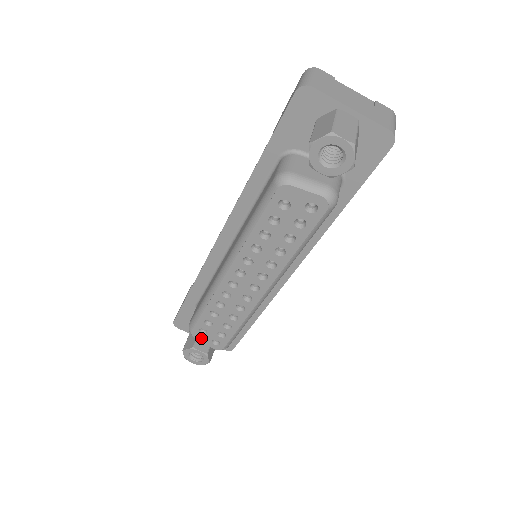
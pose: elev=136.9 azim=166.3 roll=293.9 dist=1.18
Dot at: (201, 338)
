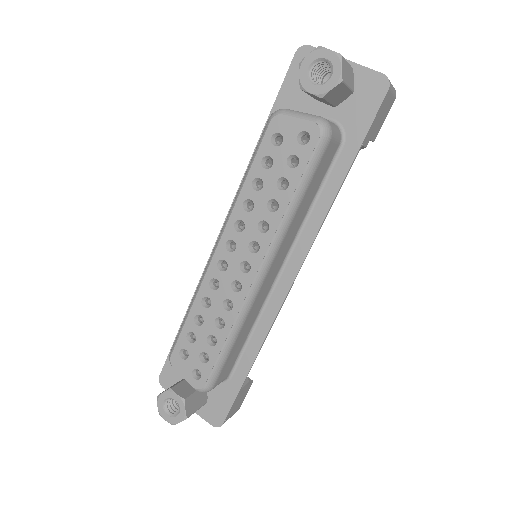
Dot at: (180, 368)
